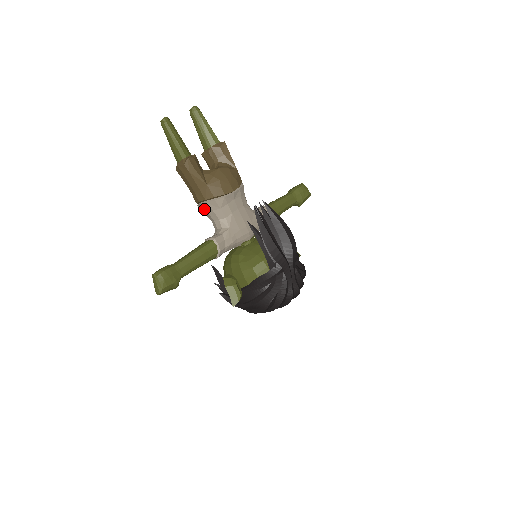
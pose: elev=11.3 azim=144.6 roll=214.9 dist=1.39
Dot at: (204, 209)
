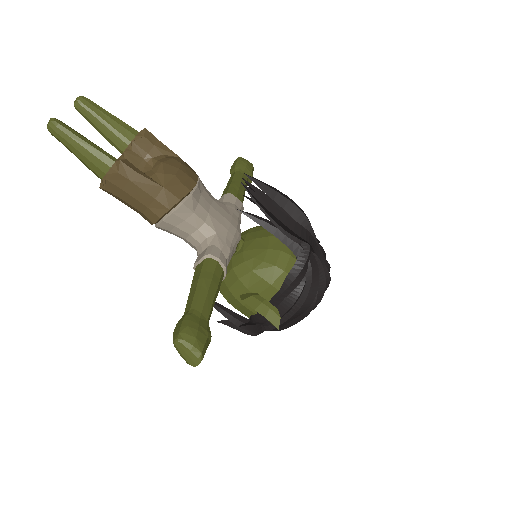
Dot at: (170, 225)
